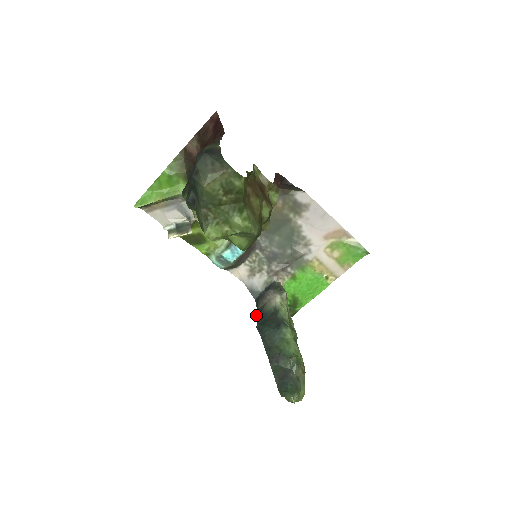
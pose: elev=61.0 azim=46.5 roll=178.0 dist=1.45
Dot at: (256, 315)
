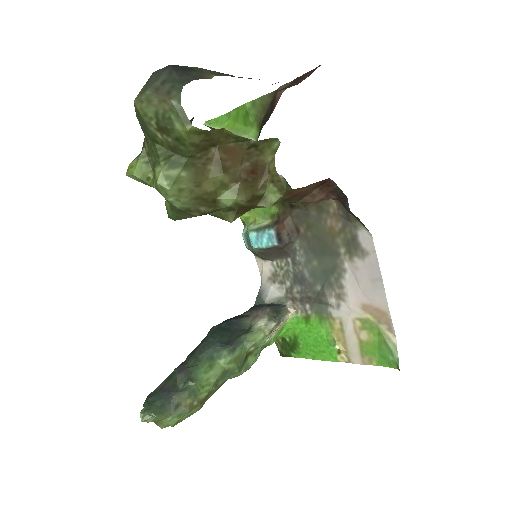
Dot at: occluded
